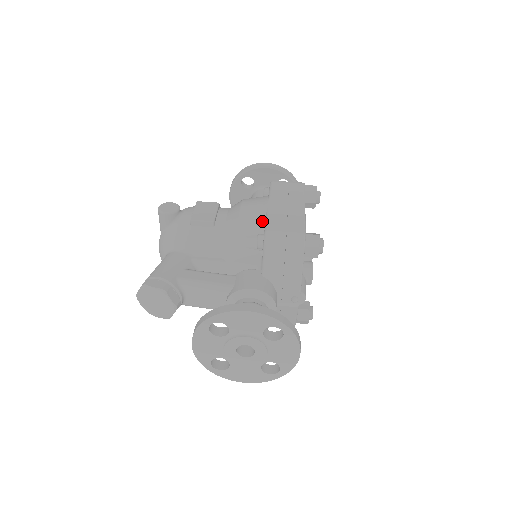
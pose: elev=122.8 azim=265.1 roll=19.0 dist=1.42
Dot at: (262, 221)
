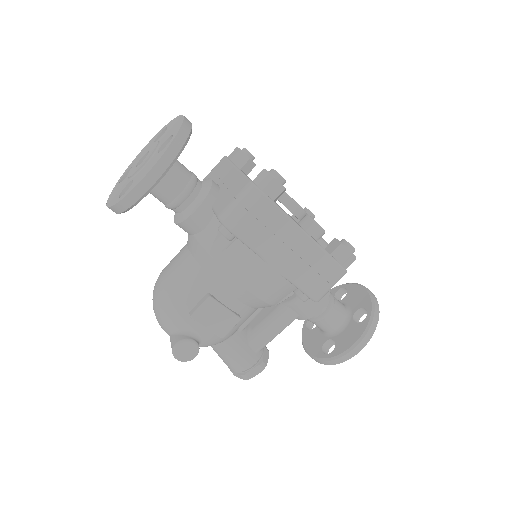
Dot at: (288, 286)
